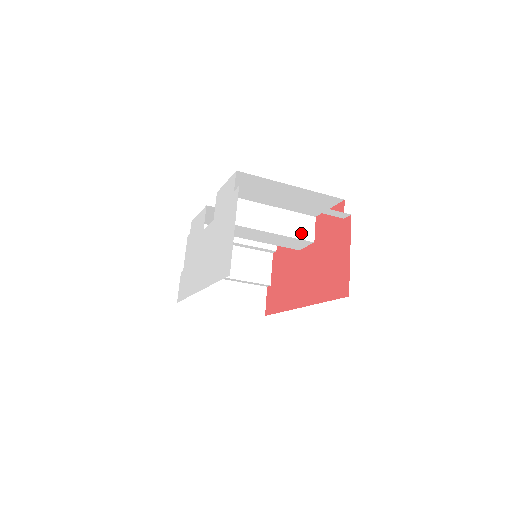
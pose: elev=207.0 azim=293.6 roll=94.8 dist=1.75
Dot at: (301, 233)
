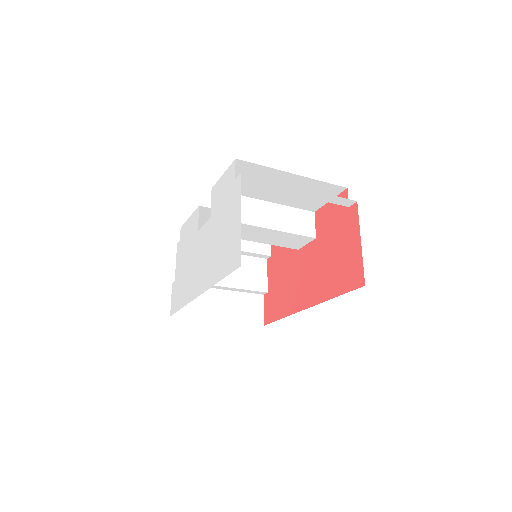
Dot at: (302, 229)
